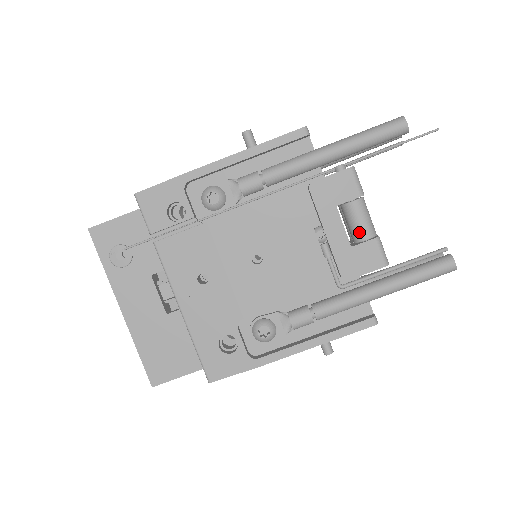
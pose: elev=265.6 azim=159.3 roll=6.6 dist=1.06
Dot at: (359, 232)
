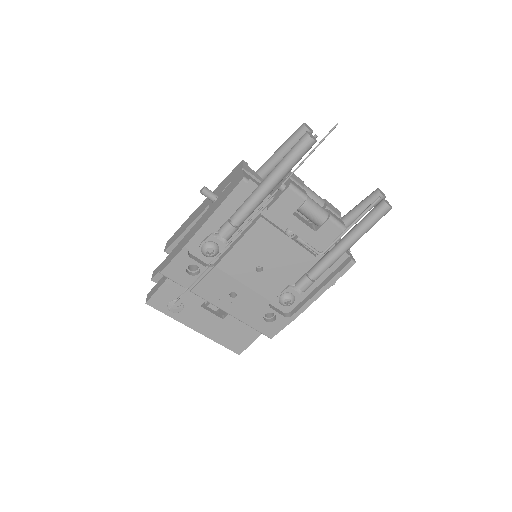
Dot at: (316, 221)
